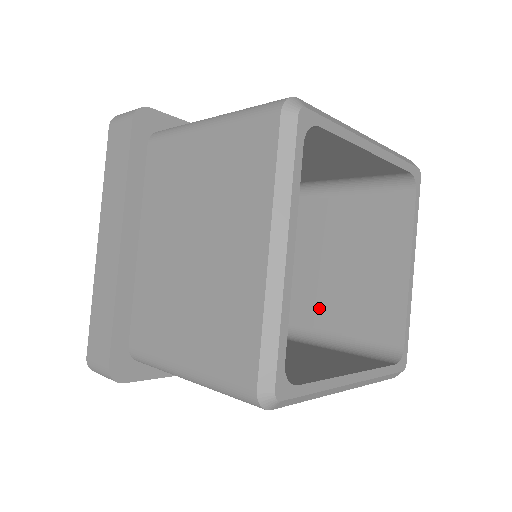
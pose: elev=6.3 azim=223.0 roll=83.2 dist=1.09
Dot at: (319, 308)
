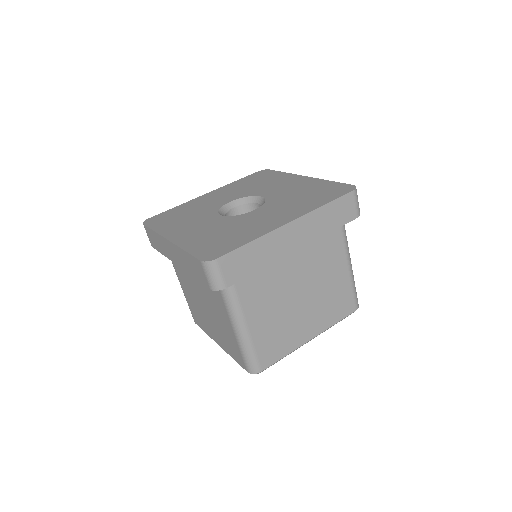
Dot at: occluded
